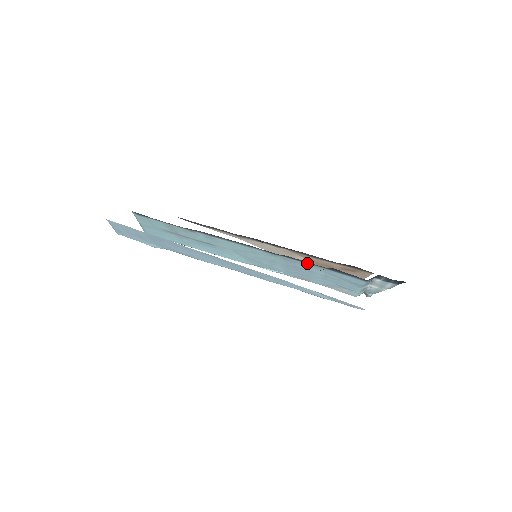
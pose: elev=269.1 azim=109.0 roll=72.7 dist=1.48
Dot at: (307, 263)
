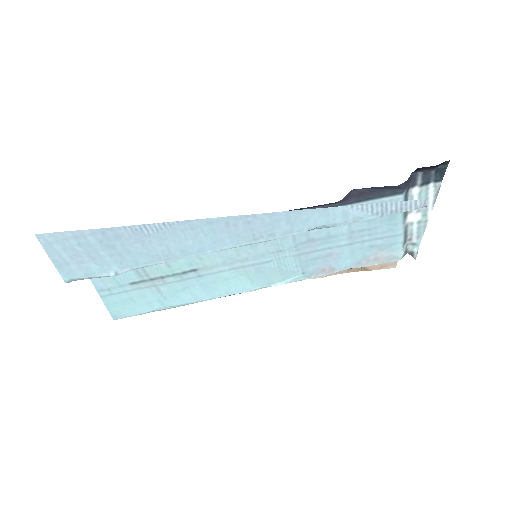
Dot at: occluded
